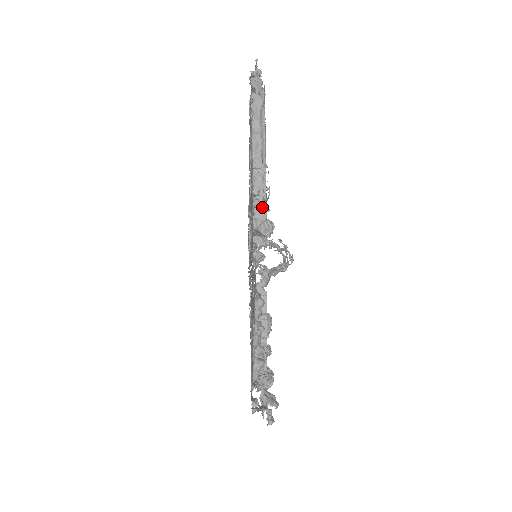
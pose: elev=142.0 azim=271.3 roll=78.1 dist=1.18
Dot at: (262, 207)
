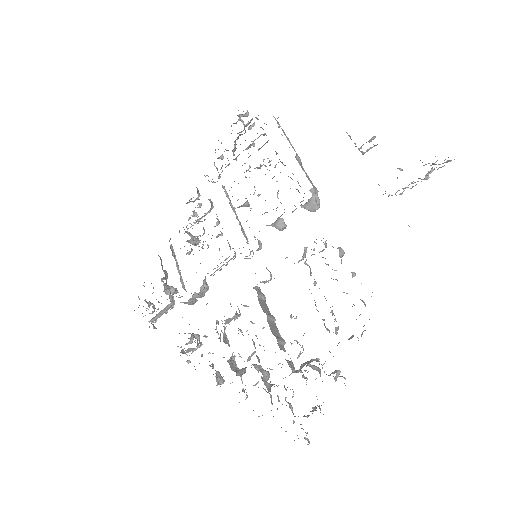
Dot at: occluded
